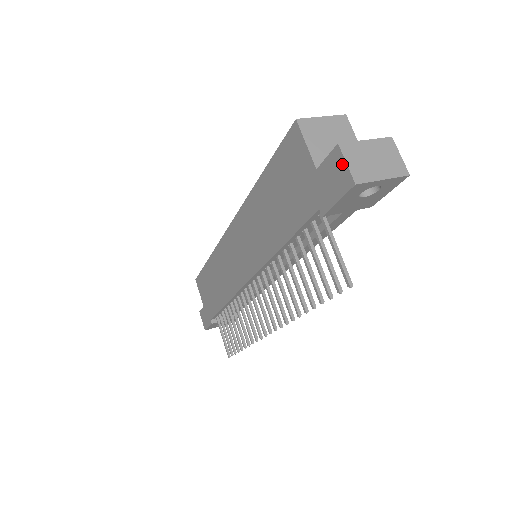
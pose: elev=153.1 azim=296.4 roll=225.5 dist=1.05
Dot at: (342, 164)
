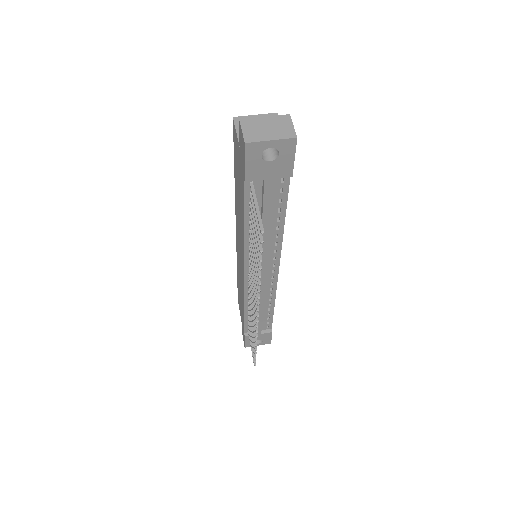
Dot at: (241, 133)
